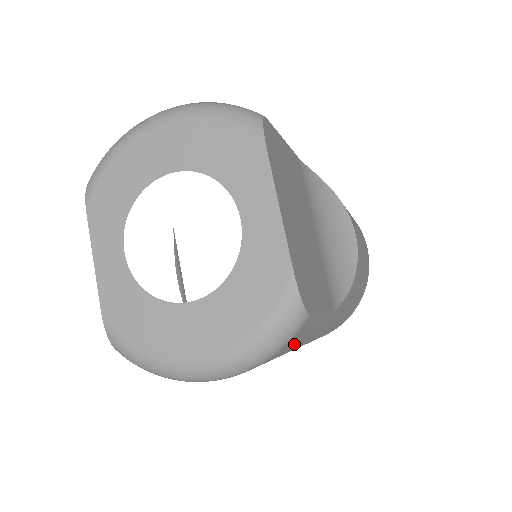
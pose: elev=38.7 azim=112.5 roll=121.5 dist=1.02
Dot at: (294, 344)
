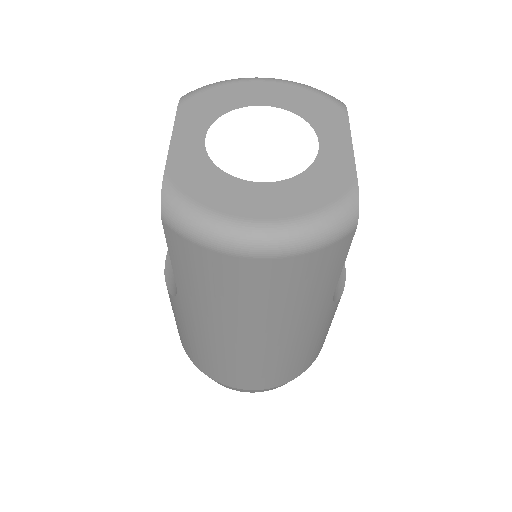
Dot at: (317, 275)
